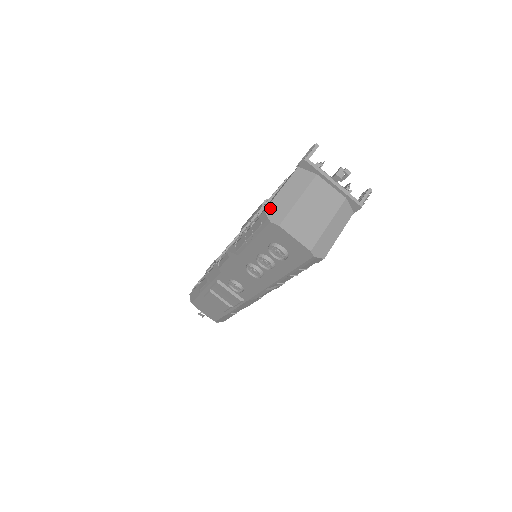
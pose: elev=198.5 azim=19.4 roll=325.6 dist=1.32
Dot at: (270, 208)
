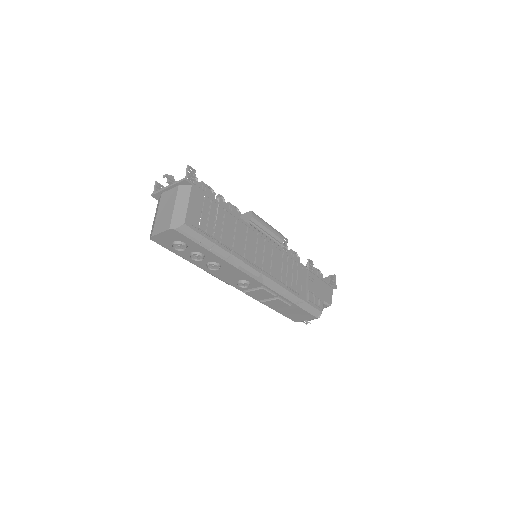
Dot at: occluded
